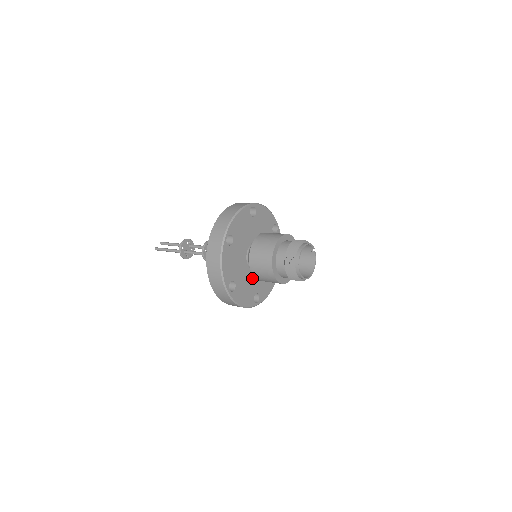
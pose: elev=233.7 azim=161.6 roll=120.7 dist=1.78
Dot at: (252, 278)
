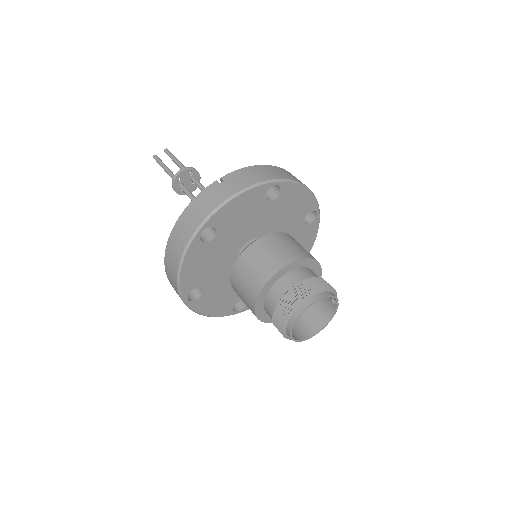
Dot at: occluded
